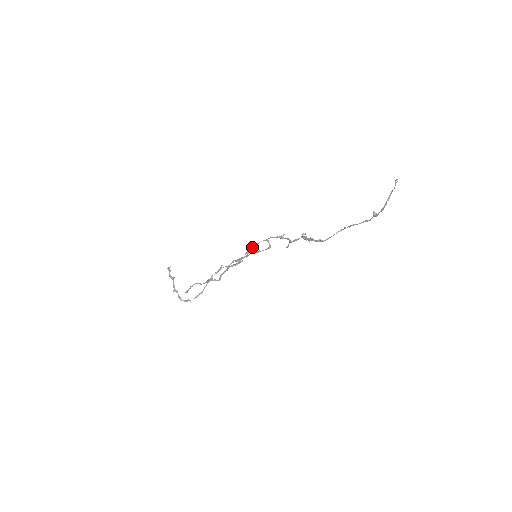
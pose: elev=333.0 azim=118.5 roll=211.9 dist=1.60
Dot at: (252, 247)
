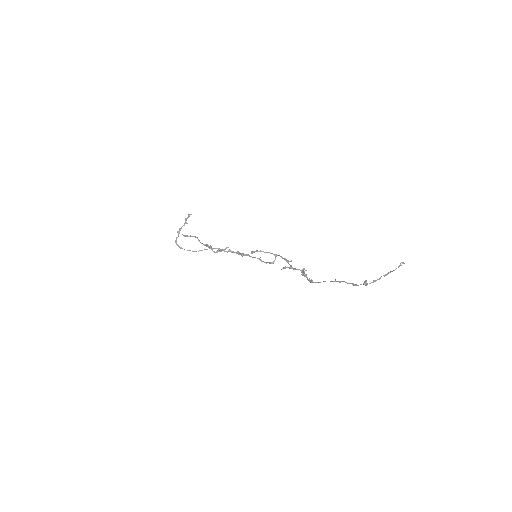
Dot at: (260, 251)
